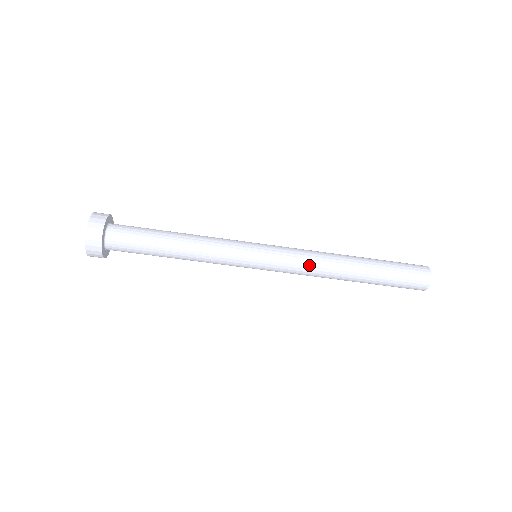
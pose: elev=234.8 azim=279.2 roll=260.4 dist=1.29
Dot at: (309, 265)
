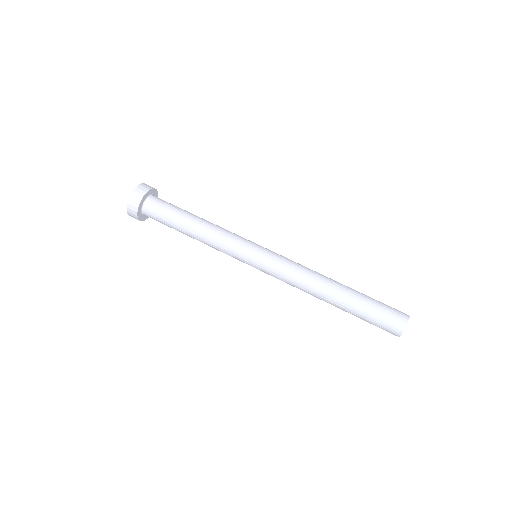
Dot at: occluded
